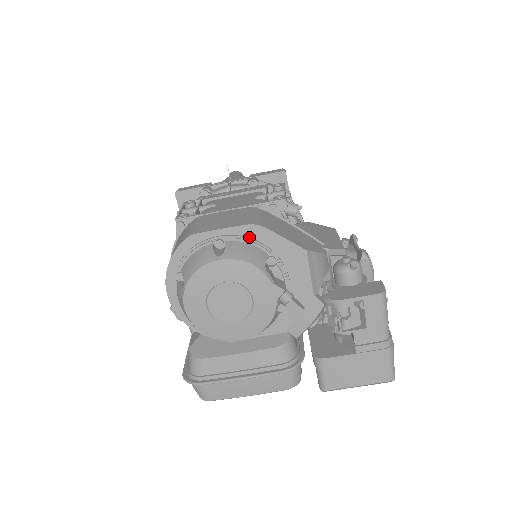
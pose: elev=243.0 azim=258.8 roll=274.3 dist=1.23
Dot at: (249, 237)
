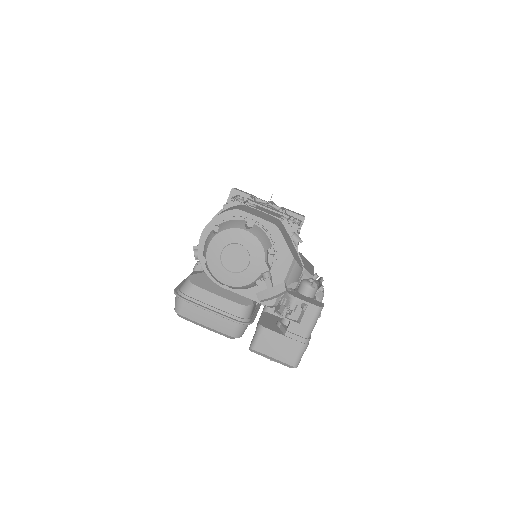
Dot at: (268, 230)
